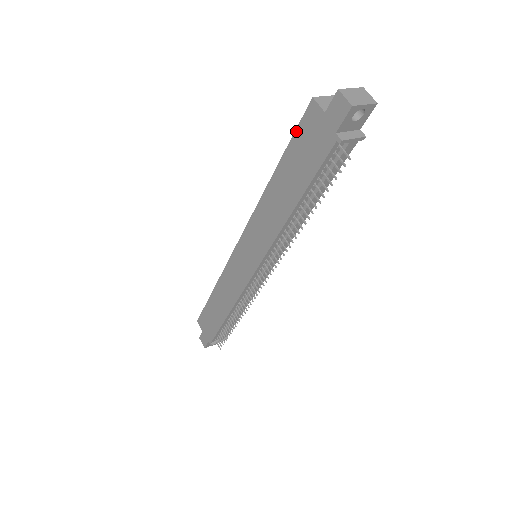
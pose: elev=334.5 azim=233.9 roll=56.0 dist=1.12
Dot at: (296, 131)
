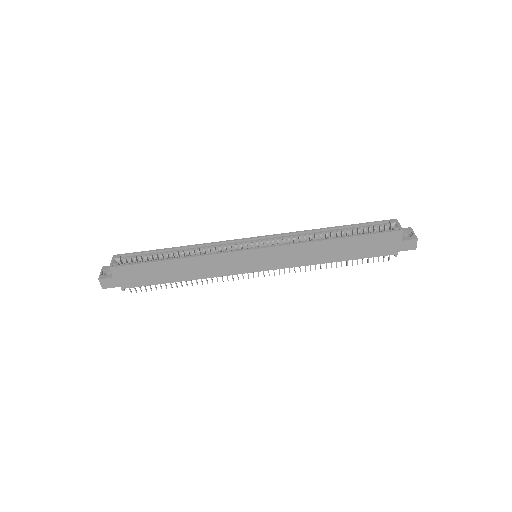
Dot at: (378, 234)
